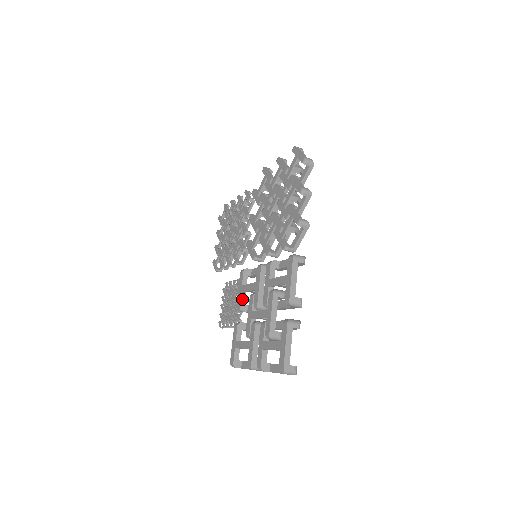
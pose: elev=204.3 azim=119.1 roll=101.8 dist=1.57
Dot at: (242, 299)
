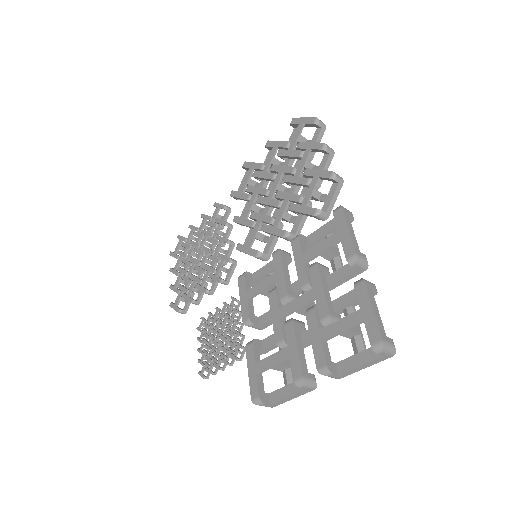
Dot at: (250, 308)
